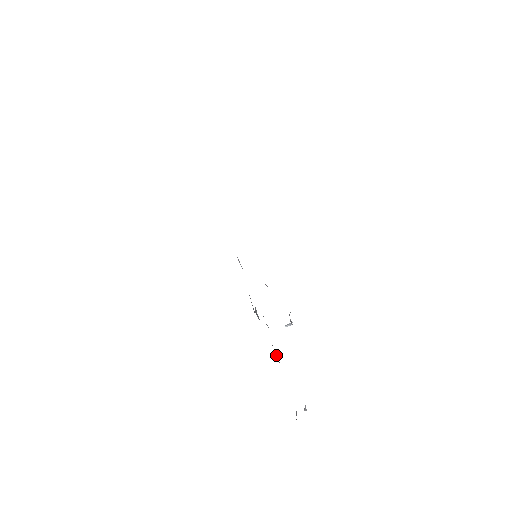
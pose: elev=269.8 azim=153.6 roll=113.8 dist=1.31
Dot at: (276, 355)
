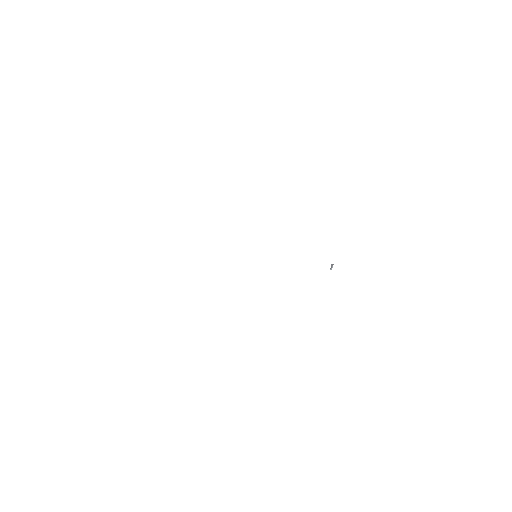
Dot at: occluded
